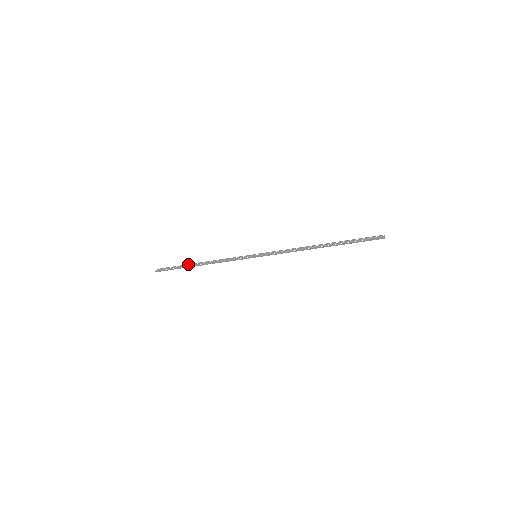
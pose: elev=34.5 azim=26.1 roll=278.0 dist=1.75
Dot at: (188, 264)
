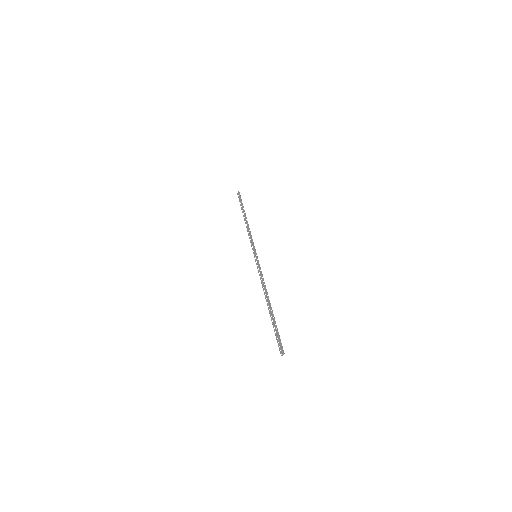
Dot at: (243, 211)
